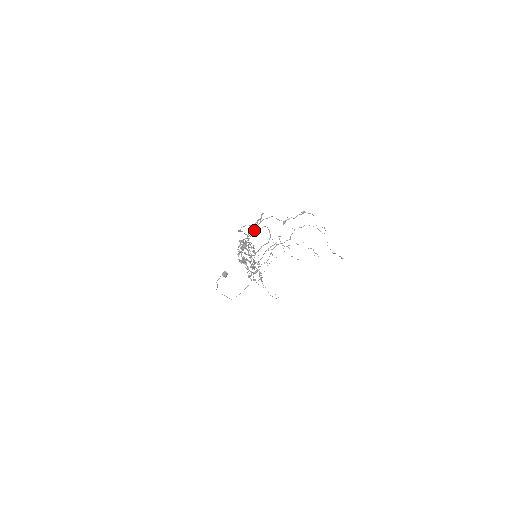
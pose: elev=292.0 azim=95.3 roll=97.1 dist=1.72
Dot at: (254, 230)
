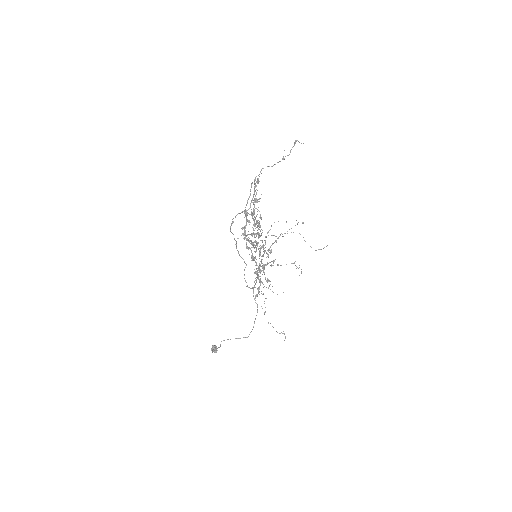
Dot at: occluded
